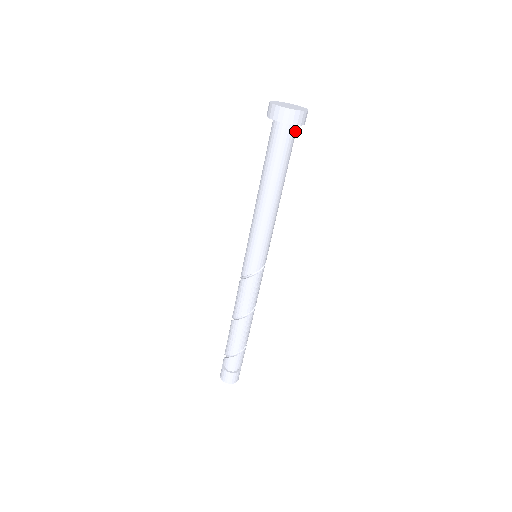
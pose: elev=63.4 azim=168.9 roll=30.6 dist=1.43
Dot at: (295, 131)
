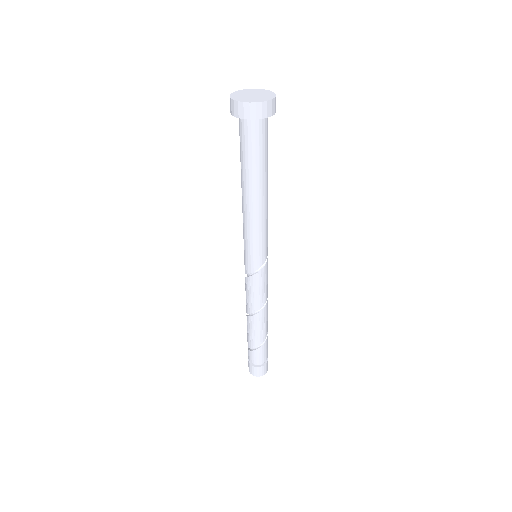
Dot at: (259, 125)
